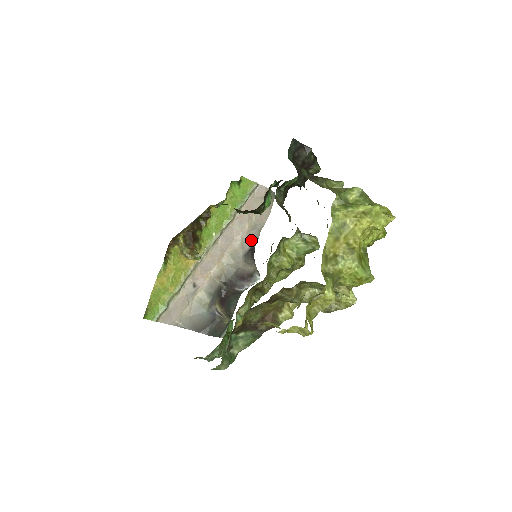
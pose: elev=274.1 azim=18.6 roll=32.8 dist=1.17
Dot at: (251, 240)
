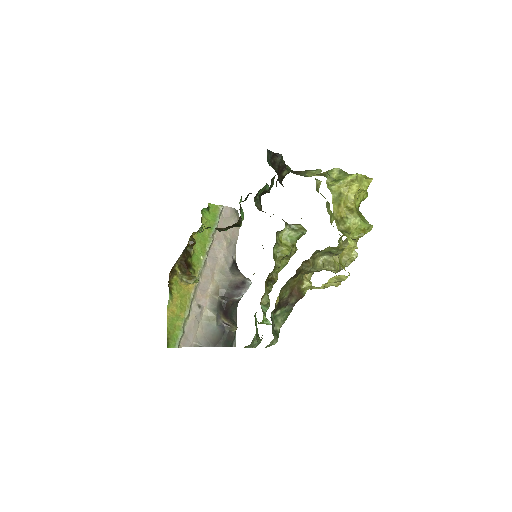
Dot at: (231, 255)
